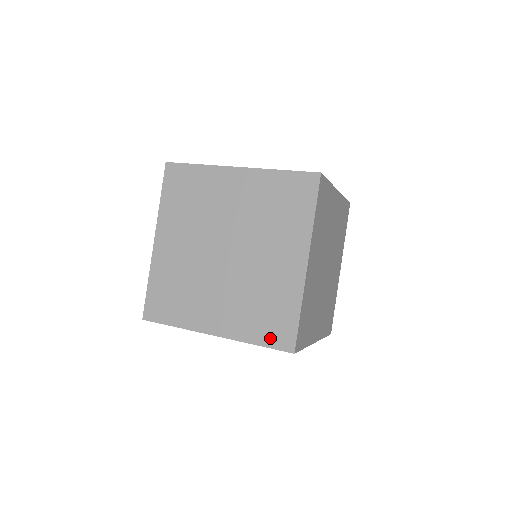
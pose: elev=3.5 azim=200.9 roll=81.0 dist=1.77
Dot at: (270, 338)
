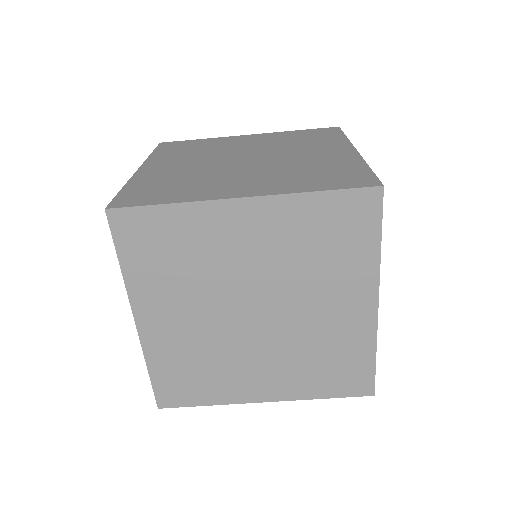
Dot at: (338, 184)
